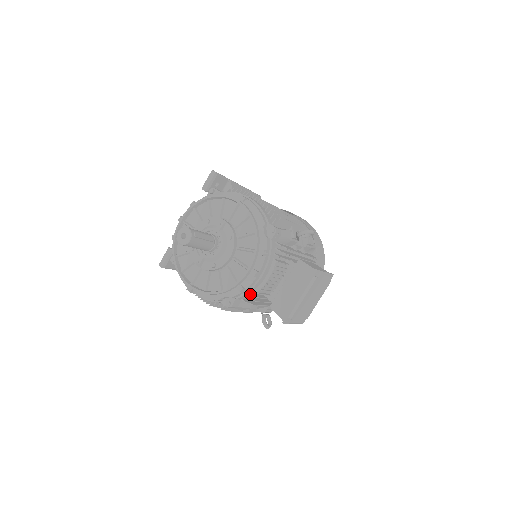
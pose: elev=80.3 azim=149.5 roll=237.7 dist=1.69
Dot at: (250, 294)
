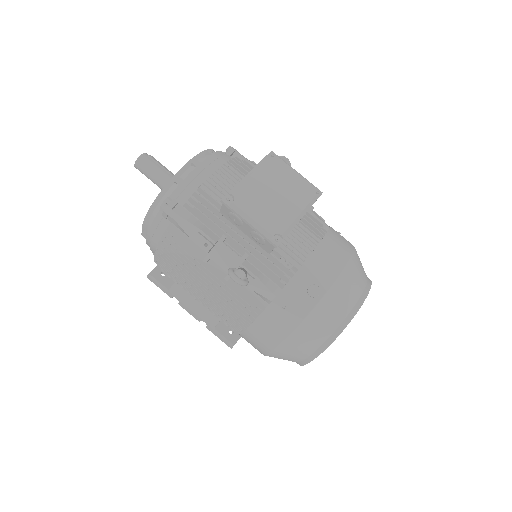
Dot at: (192, 194)
